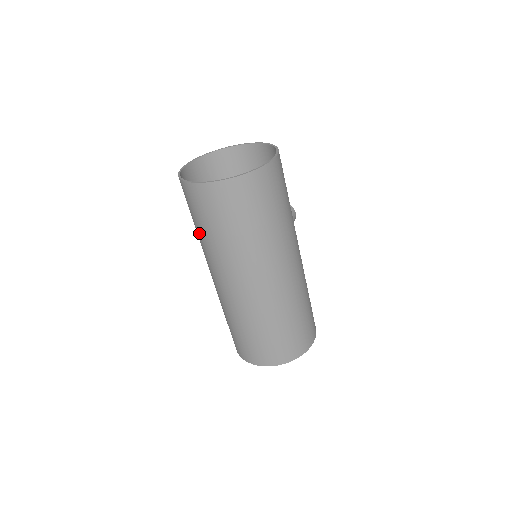
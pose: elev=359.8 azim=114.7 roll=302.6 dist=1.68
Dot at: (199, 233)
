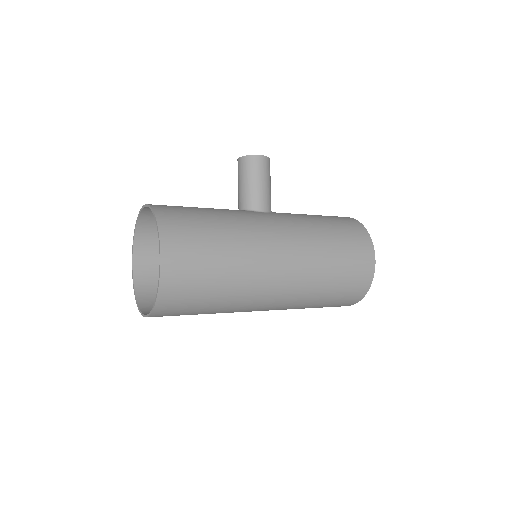
Dot at: occluded
